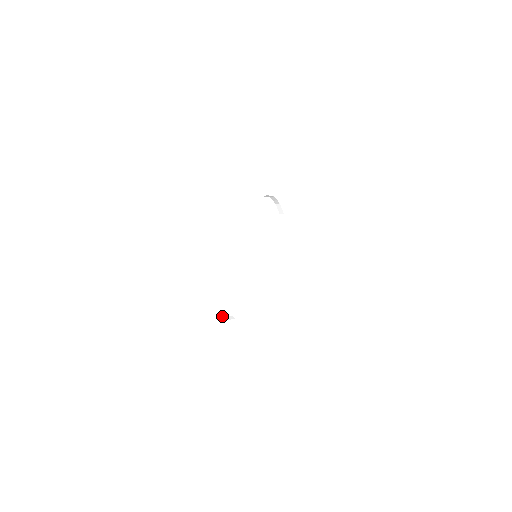
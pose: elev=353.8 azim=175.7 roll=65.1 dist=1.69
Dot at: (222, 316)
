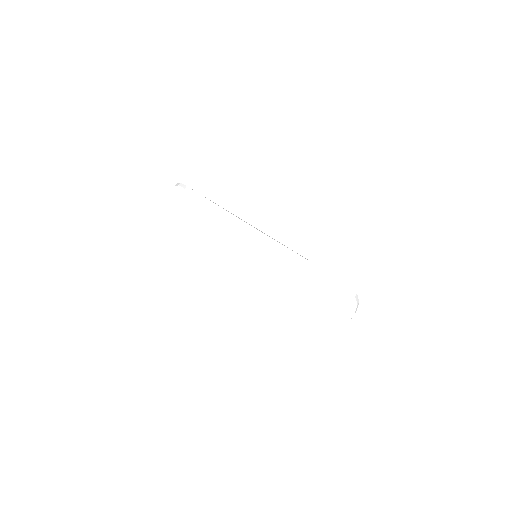
Dot at: occluded
